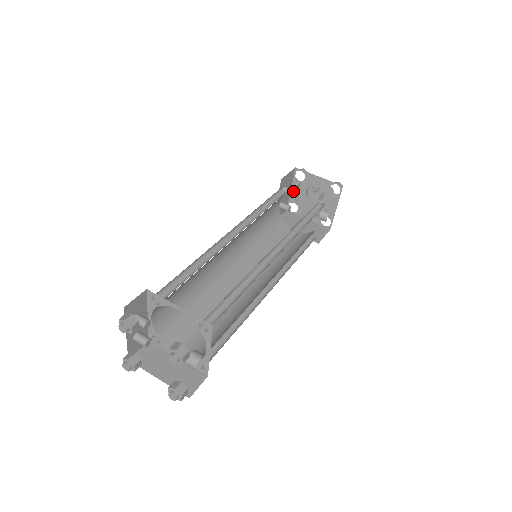
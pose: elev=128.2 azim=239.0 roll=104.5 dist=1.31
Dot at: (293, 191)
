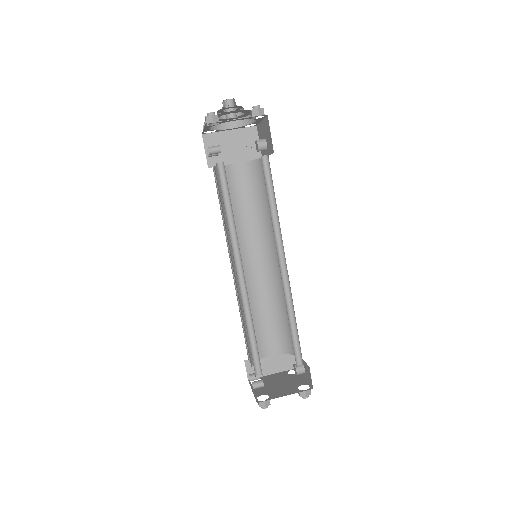
Dot at: (220, 149)
